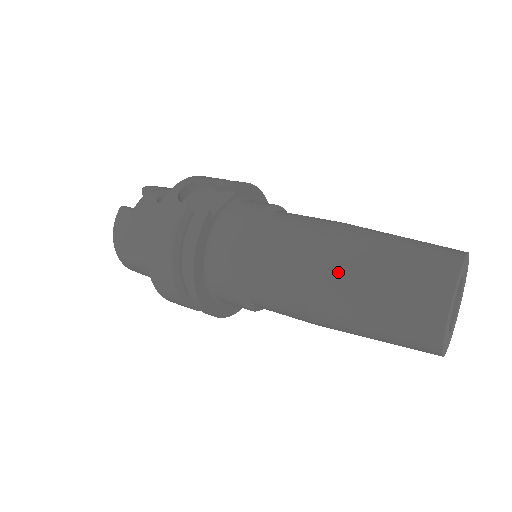
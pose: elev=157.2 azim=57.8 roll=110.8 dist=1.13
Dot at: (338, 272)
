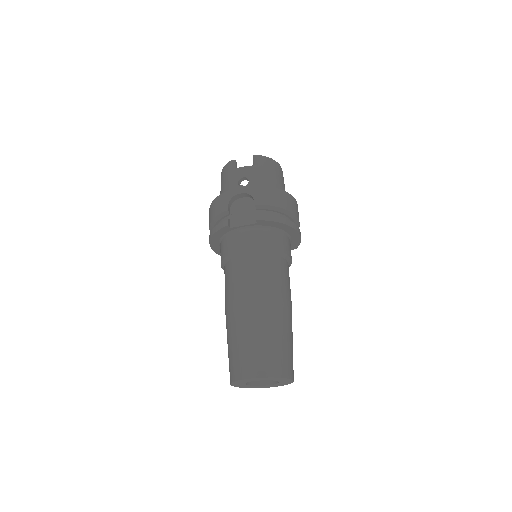
Dot at: (231, 317)
